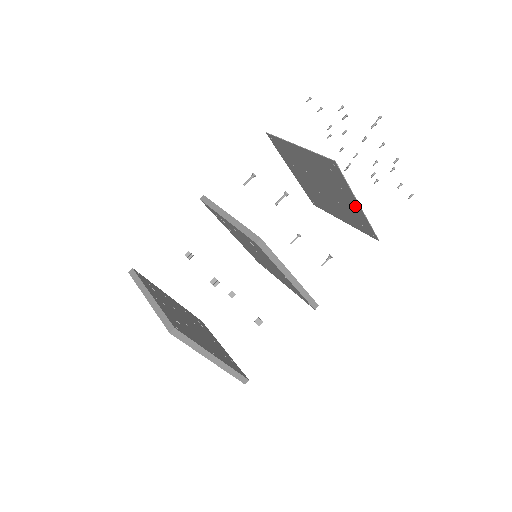
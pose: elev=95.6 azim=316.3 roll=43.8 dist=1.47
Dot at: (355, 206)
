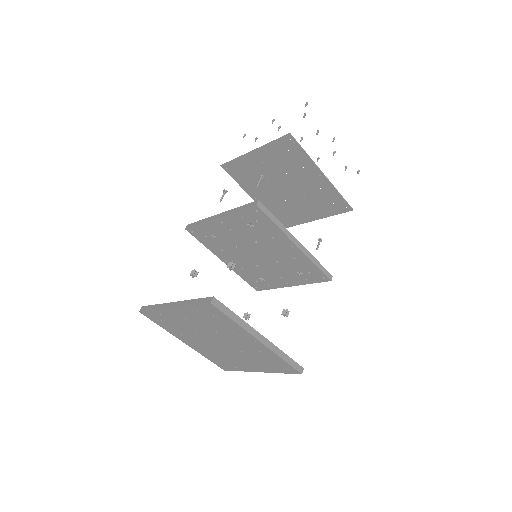
Dot at: (320, 180)
